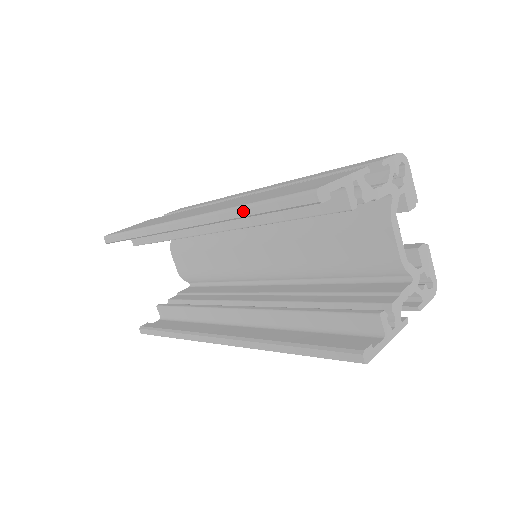
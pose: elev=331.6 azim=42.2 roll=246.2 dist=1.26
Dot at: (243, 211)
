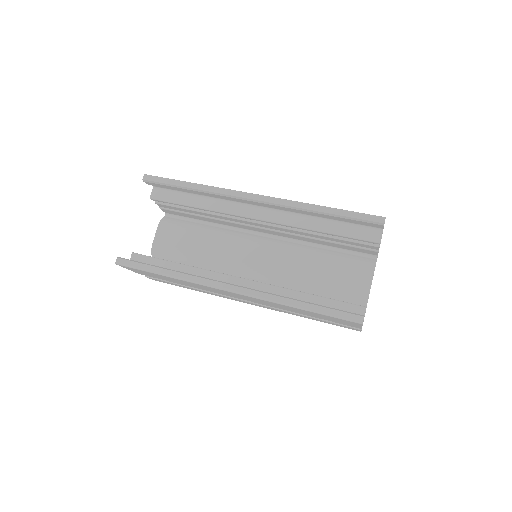
Dot at: (324, 209)
